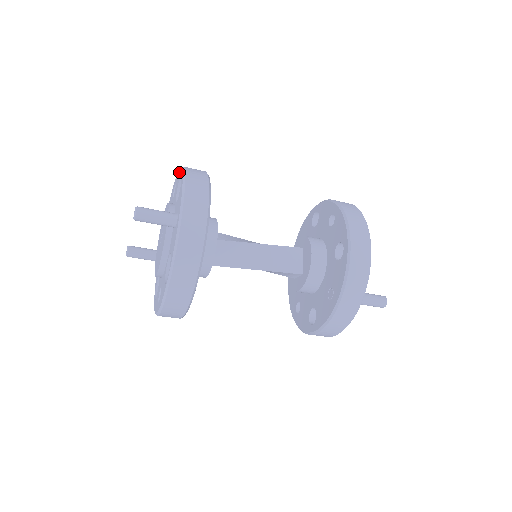
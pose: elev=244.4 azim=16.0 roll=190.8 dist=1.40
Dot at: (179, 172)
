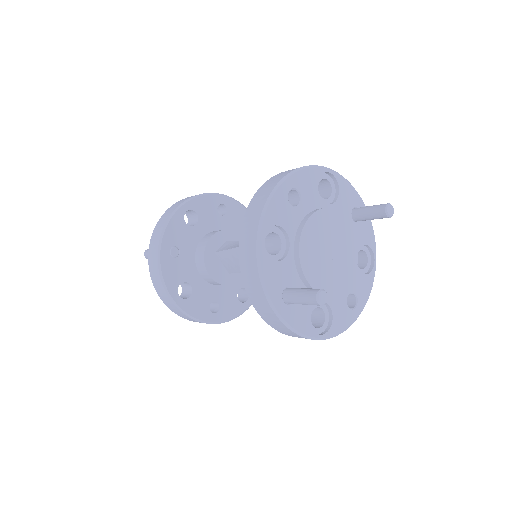
Dot at: occluded
